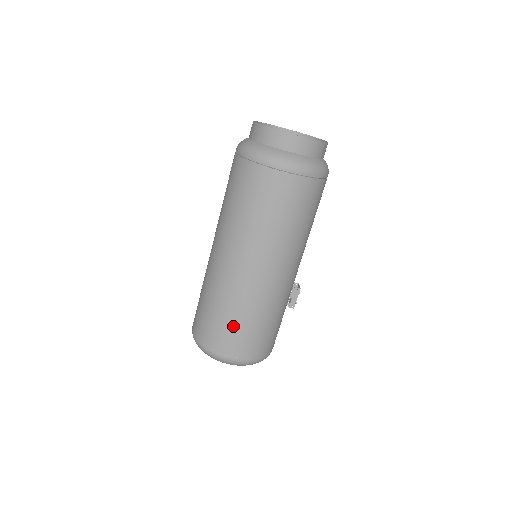
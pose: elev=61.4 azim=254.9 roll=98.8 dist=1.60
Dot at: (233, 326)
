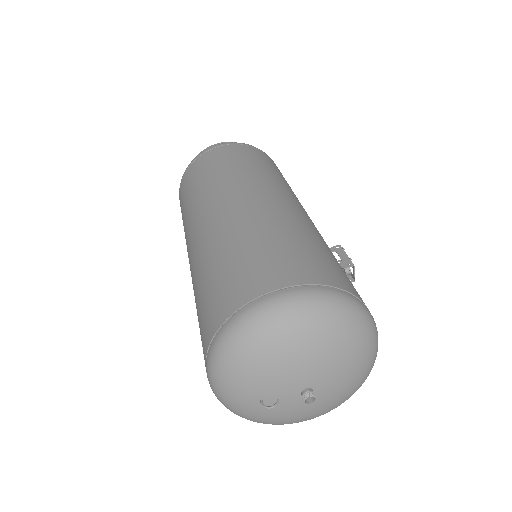
Dot at: (249, 256)
